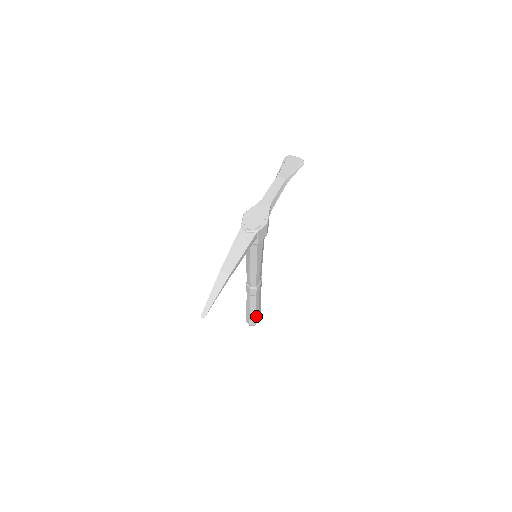
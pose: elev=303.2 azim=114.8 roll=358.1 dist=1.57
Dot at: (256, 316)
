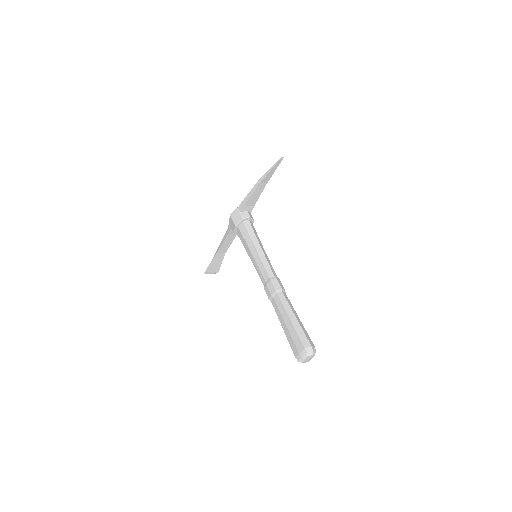
Dot at: occluded
